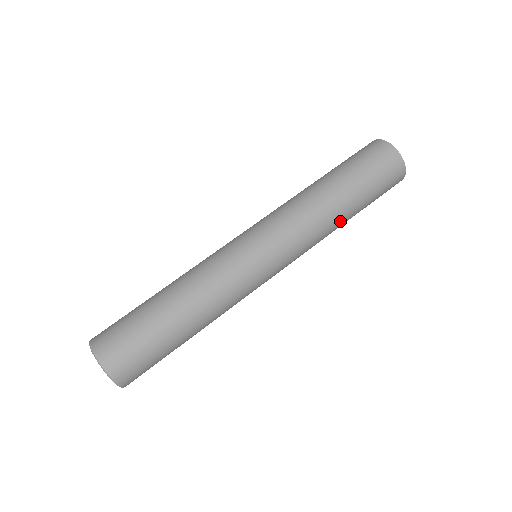
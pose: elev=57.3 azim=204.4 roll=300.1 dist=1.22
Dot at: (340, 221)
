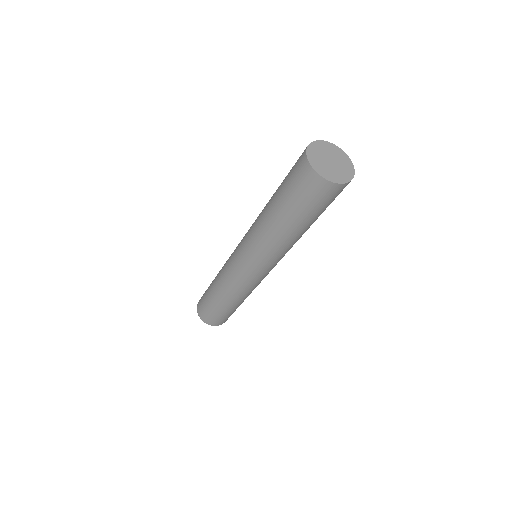
Dot at: (293, 237)
